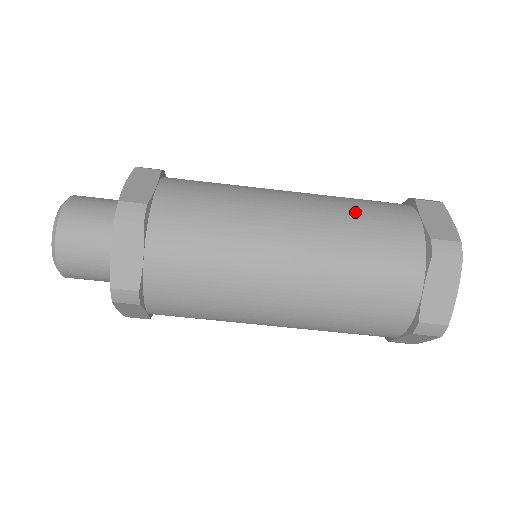
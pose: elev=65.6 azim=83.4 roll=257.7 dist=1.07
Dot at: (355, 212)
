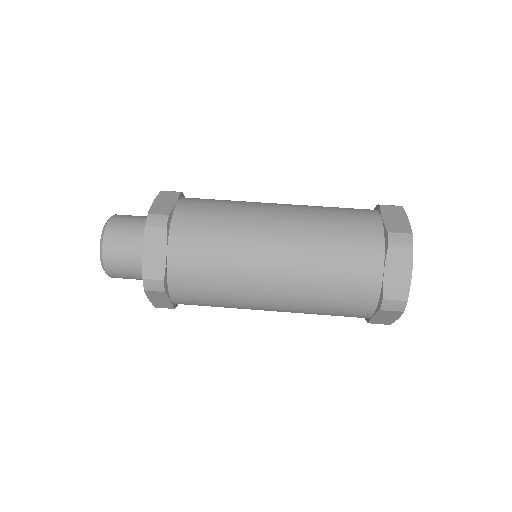
Dot at: occluded
